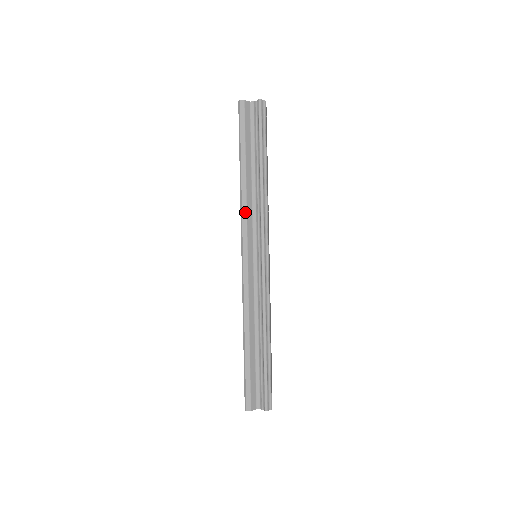
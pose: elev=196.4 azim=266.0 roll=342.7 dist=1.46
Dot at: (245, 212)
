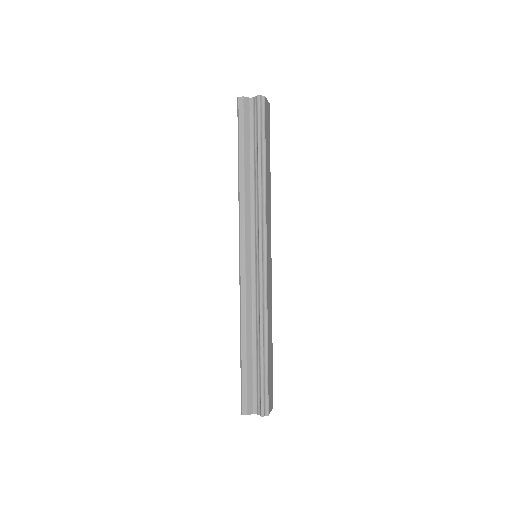
Dot at: (243, 211)
